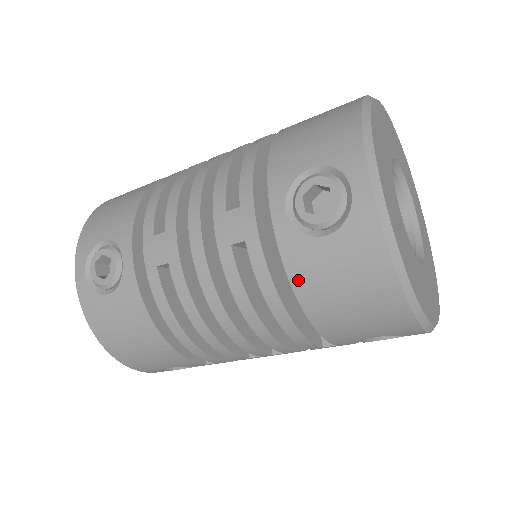
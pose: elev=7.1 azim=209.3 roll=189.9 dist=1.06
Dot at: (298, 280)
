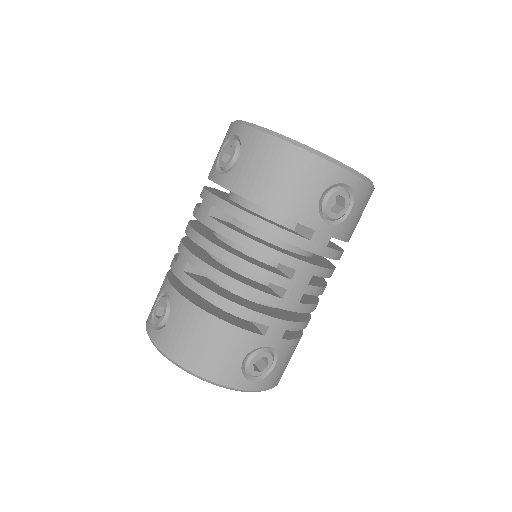
Dot at: (244, 191)
